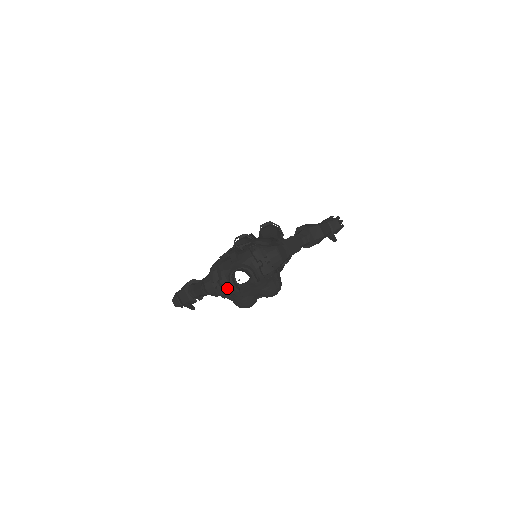
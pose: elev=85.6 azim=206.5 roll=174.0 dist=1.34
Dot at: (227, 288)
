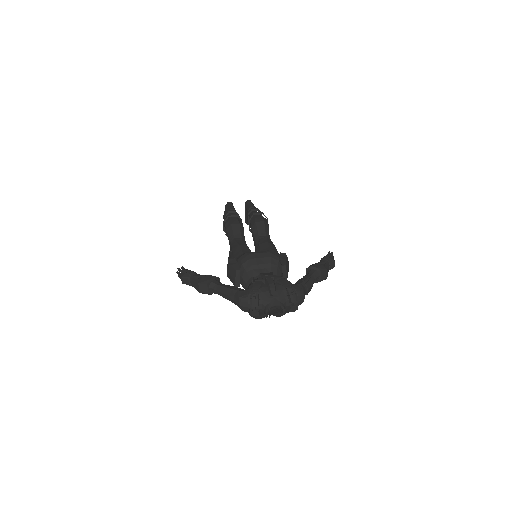
Dot at: (259, 312)
